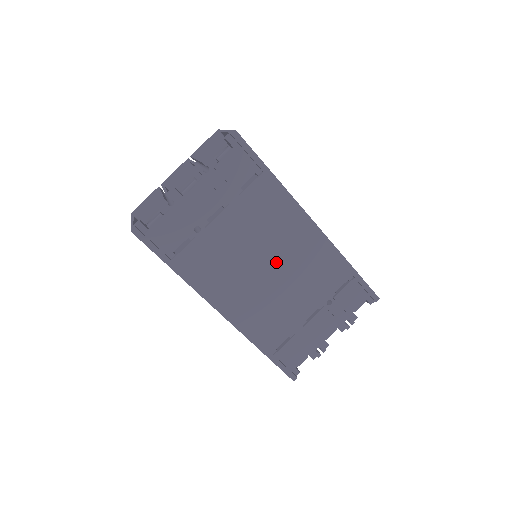
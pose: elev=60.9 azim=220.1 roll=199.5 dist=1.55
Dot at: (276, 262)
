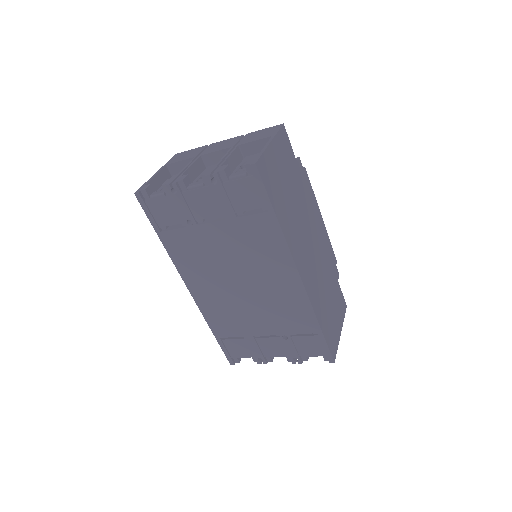
Dot at: (250, 283)
